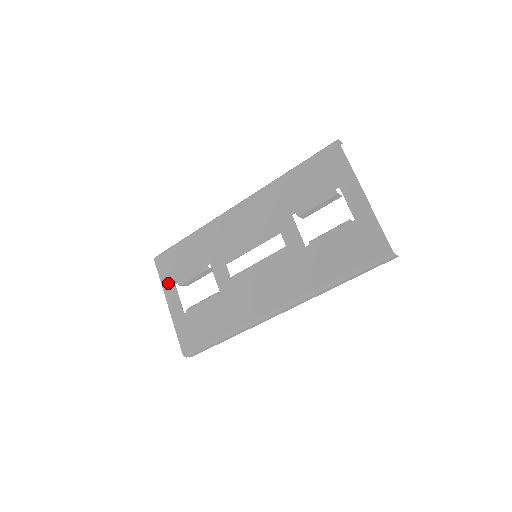
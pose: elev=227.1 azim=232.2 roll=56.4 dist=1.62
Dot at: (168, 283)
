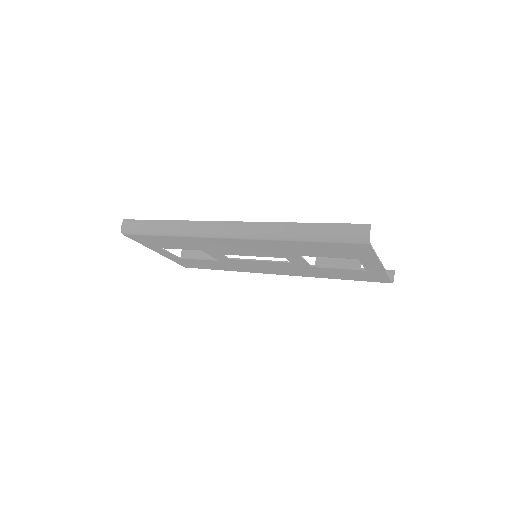
Dot at: (151, 246)
